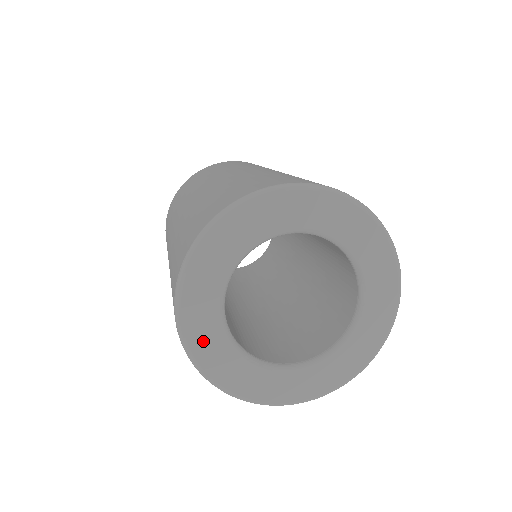
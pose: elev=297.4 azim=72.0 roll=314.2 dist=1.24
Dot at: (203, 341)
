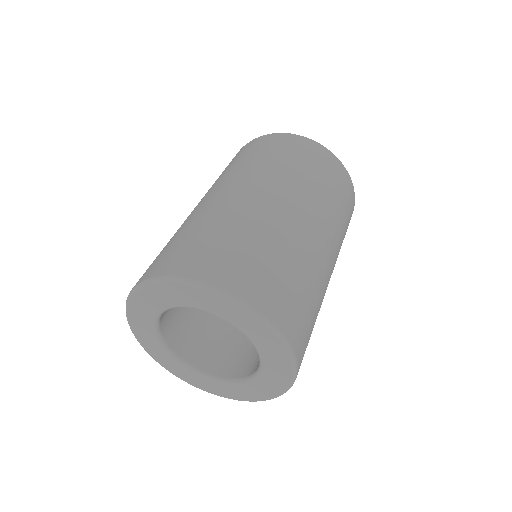
Dot at: (143, 335)
